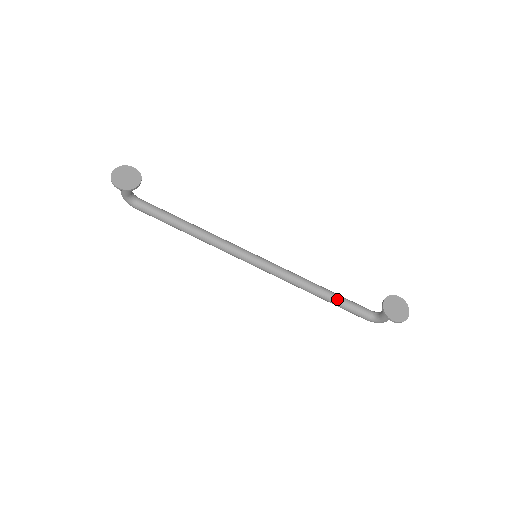
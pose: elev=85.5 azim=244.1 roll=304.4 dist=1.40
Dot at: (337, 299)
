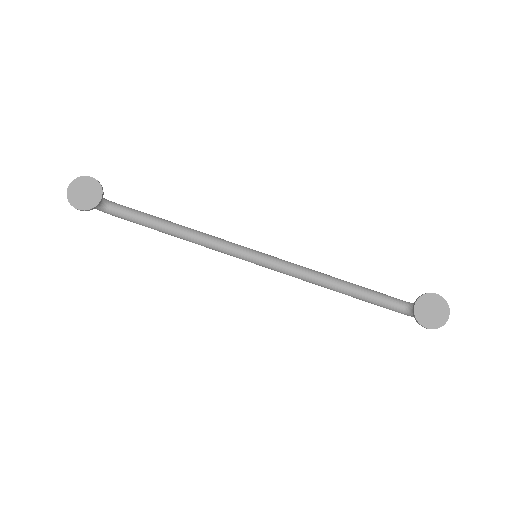
Dot at: (360, 294)
